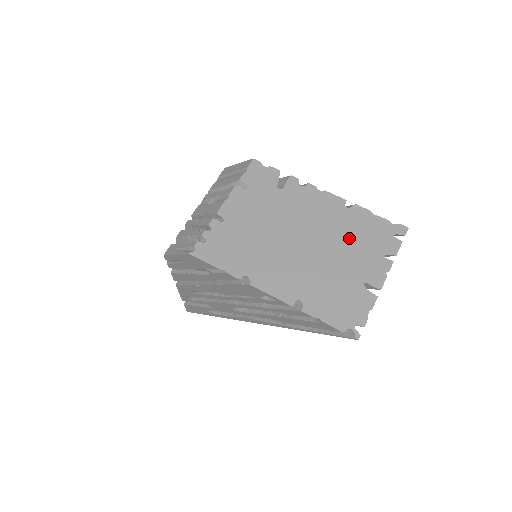
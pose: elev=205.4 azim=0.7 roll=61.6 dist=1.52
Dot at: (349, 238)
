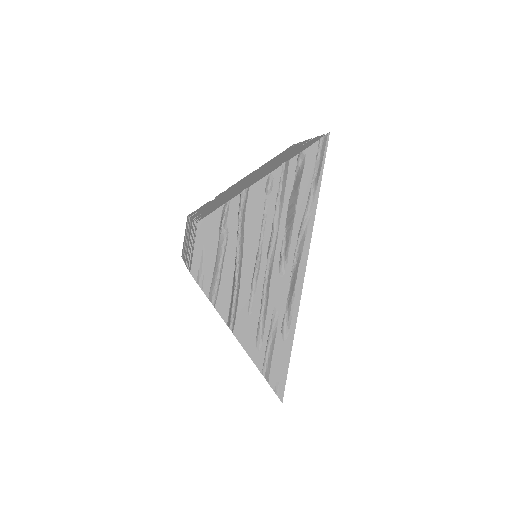
Dot at: (273, 161)
